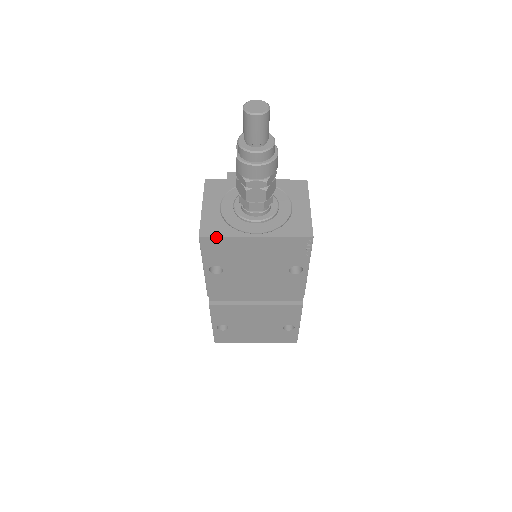
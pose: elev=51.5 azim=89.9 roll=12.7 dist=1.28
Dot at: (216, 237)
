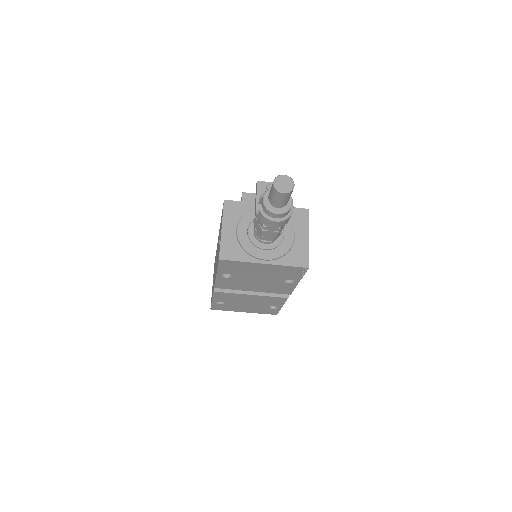
Dot at: (233, 260)
